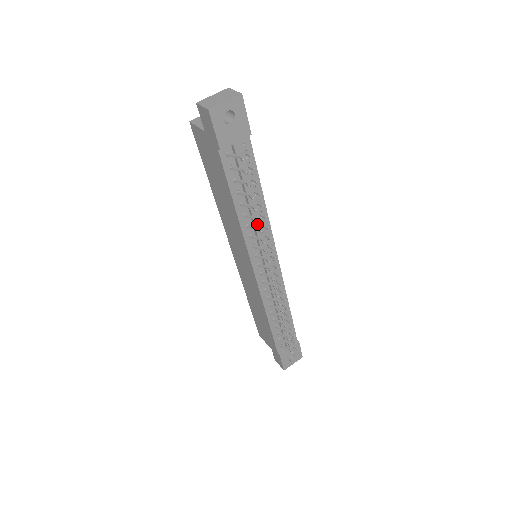
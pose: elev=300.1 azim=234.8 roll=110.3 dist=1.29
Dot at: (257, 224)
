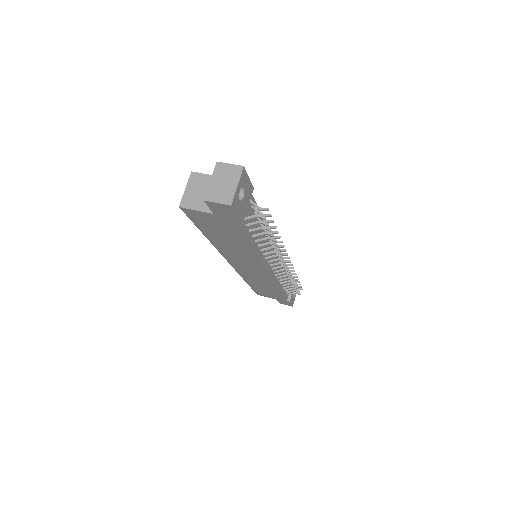
Dot at: occluded
